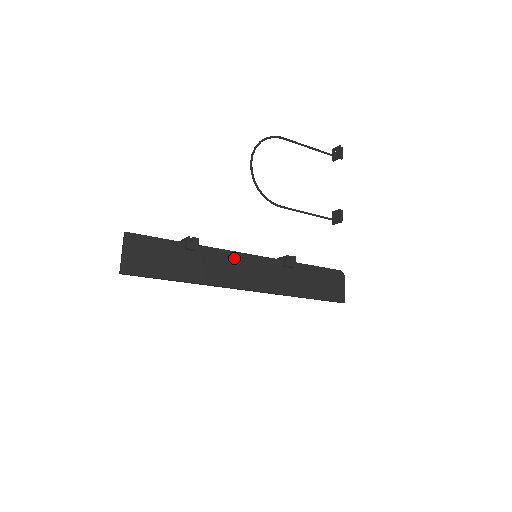
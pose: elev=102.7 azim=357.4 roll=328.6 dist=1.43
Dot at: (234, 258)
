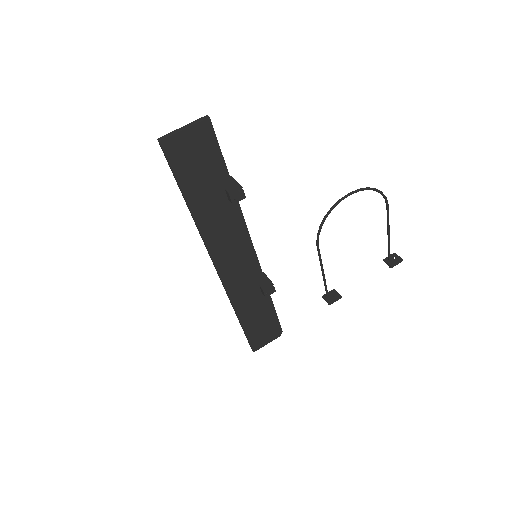
Dot at: (243, 239)
